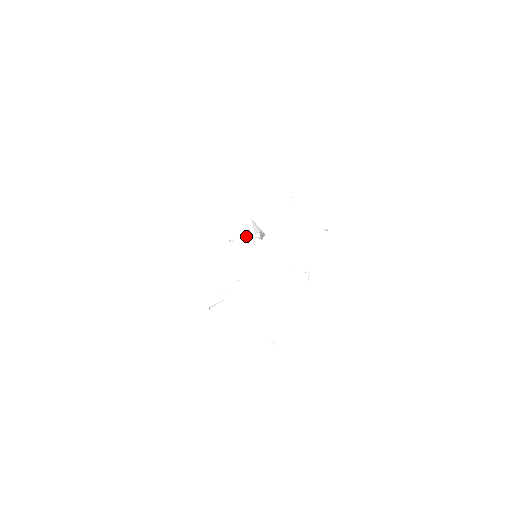
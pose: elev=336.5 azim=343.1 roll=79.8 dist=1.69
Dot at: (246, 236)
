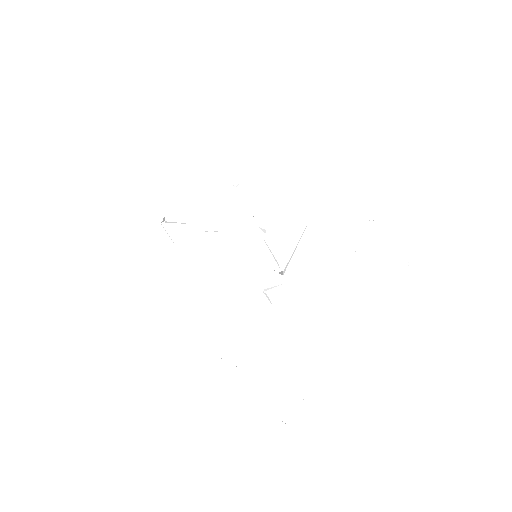
Dot at: (270, 254)
